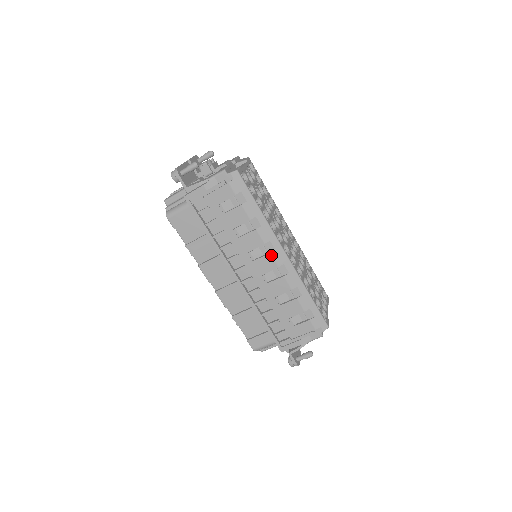
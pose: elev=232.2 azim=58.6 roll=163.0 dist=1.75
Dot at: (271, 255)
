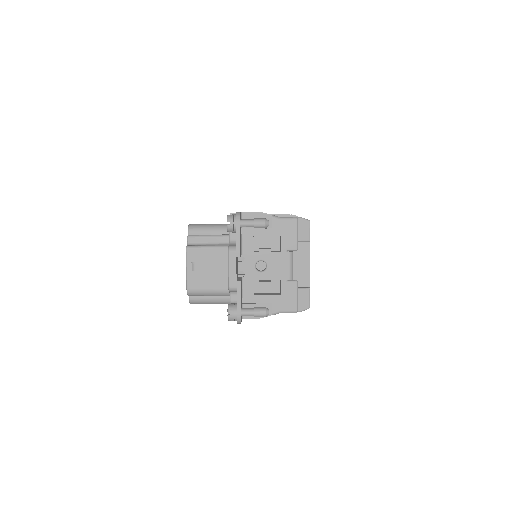
Dot at: occluded
